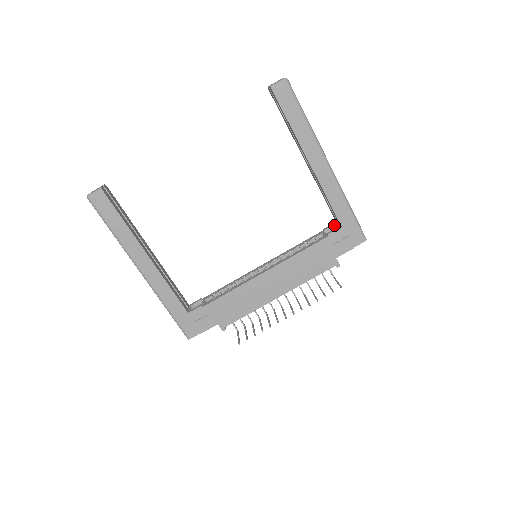
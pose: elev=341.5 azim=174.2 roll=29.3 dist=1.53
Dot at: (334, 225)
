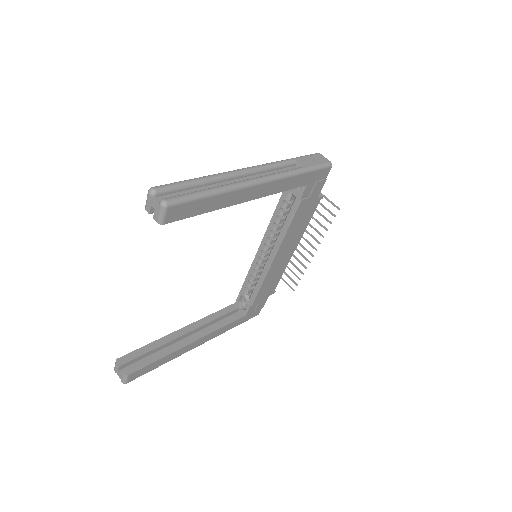
Dot at: occluded
